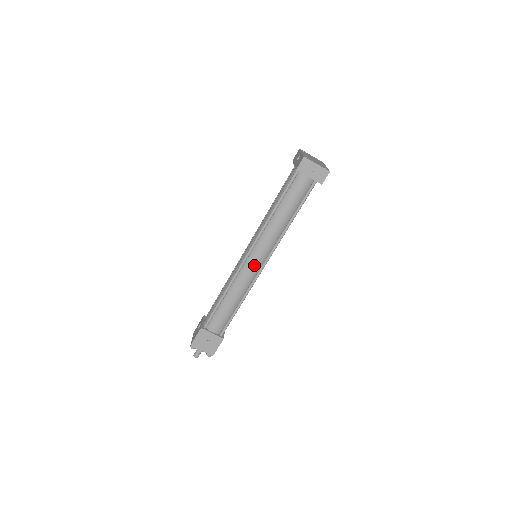
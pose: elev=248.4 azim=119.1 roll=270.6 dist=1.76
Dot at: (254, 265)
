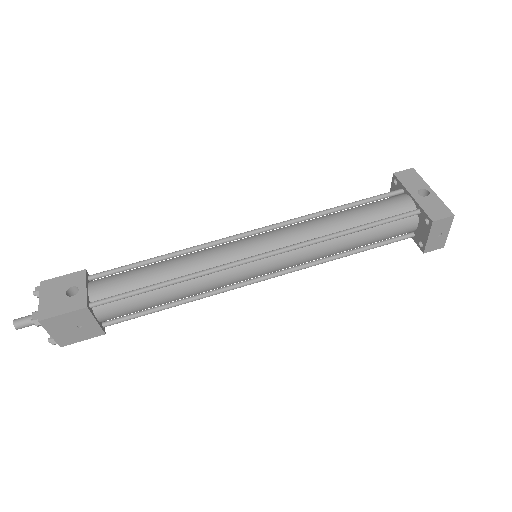
Dot at: (253, 274)
